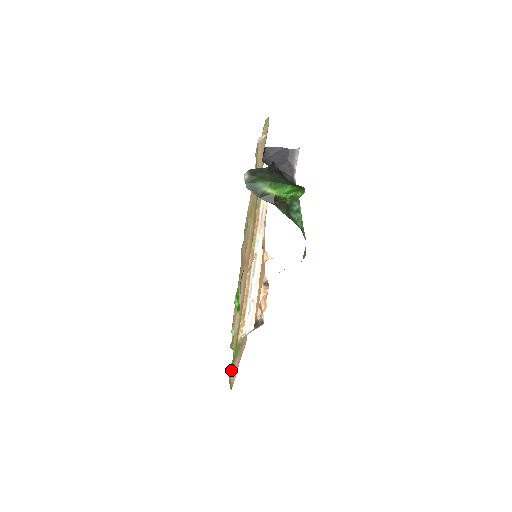
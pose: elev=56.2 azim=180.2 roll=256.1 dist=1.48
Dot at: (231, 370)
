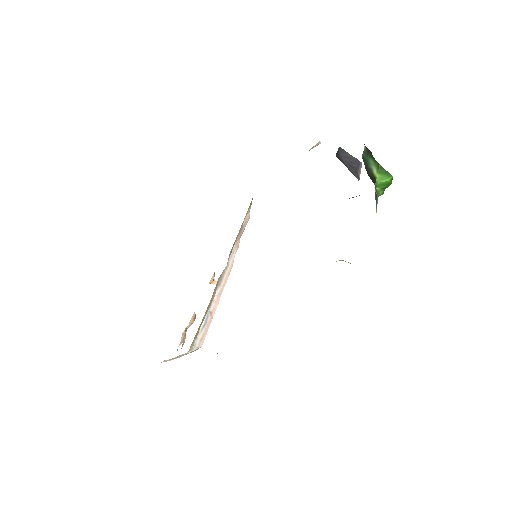
Dot at: occluded
